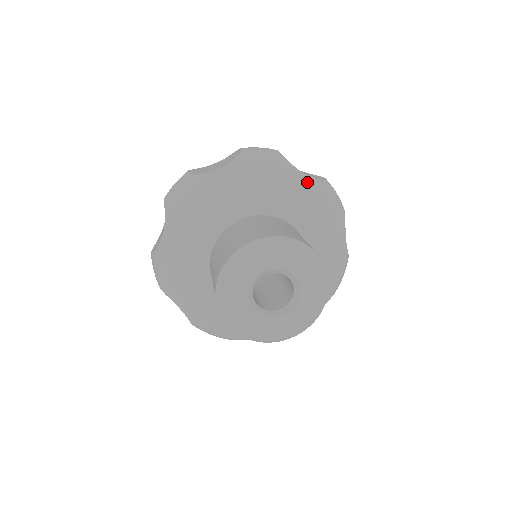
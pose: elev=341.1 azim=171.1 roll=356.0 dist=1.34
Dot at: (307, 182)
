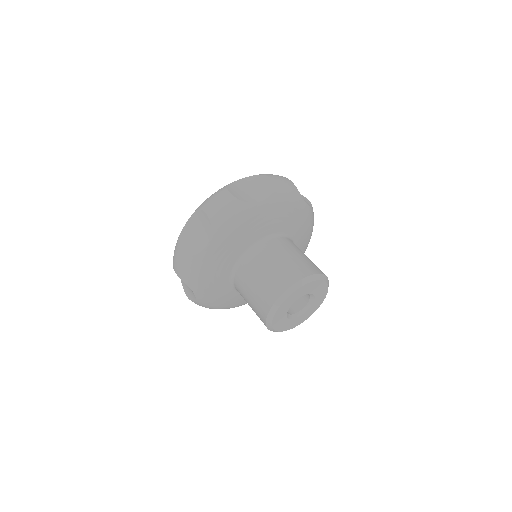
Dot at: (267, 205)
